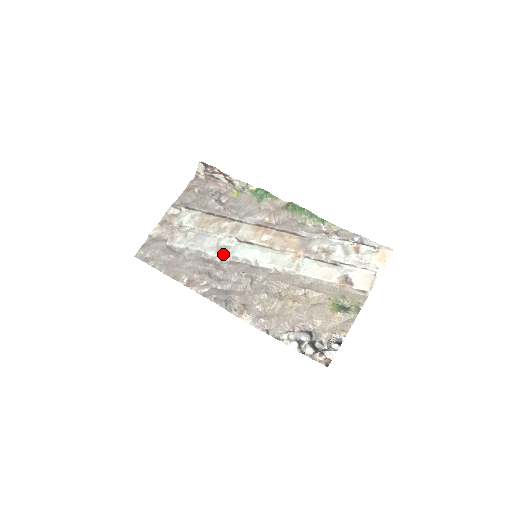
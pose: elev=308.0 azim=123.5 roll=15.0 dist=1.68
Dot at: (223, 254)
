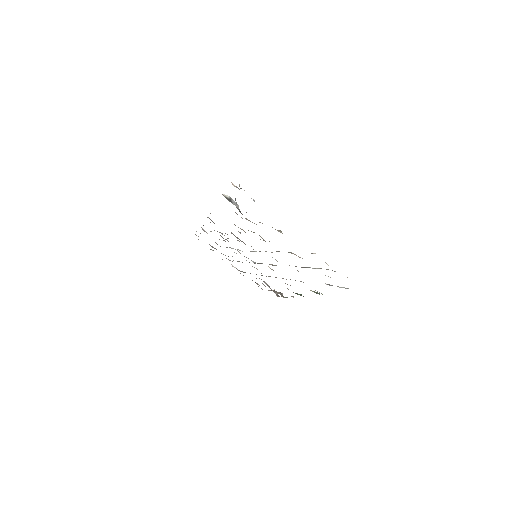
Dot at: (238, 251)
